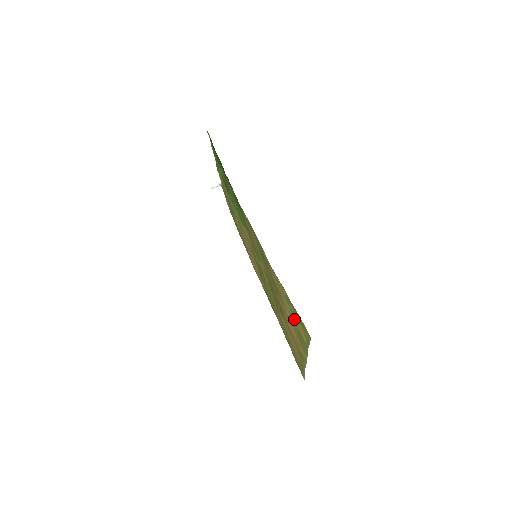
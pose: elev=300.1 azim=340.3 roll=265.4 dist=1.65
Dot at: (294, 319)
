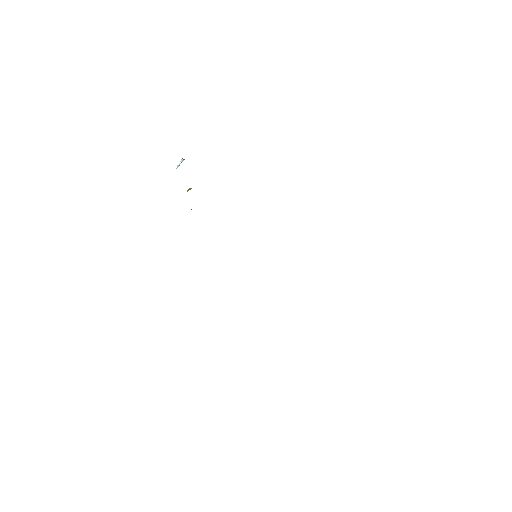
Dot at: occluded
